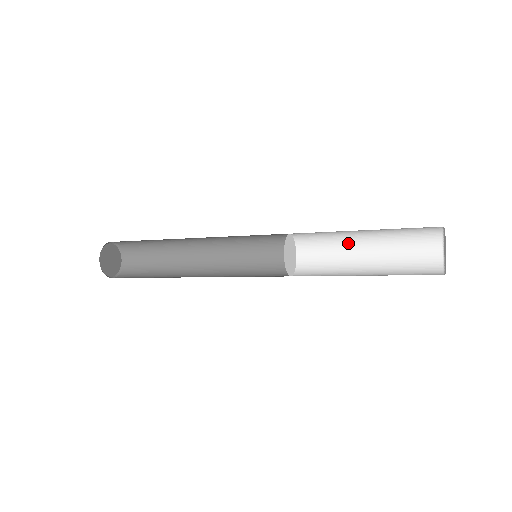
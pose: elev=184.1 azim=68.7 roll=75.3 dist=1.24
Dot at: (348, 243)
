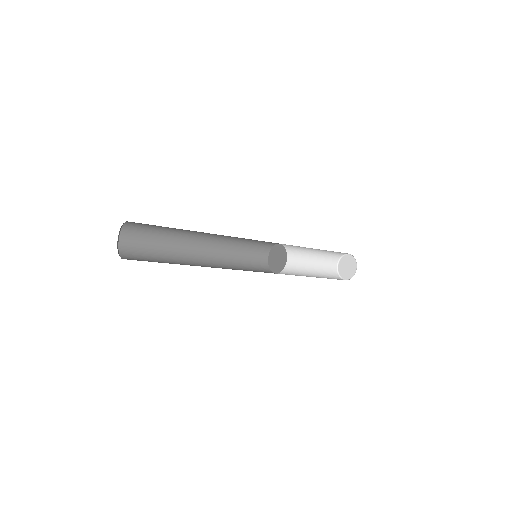
Dot at: (297, 260)
